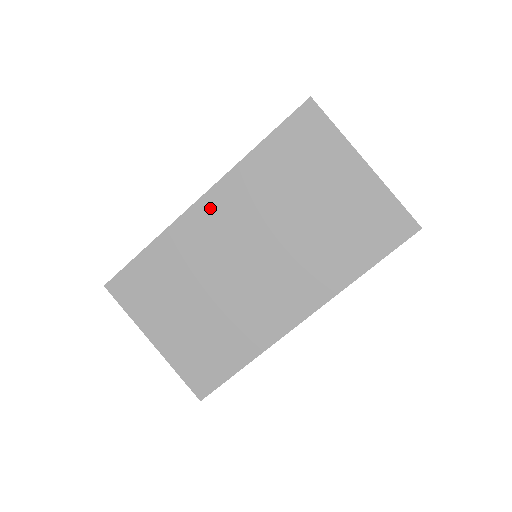
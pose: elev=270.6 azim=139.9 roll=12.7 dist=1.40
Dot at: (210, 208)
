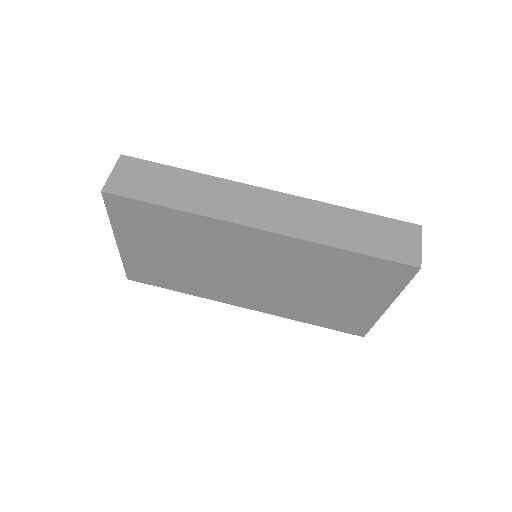
Dot at: (259, 239)
